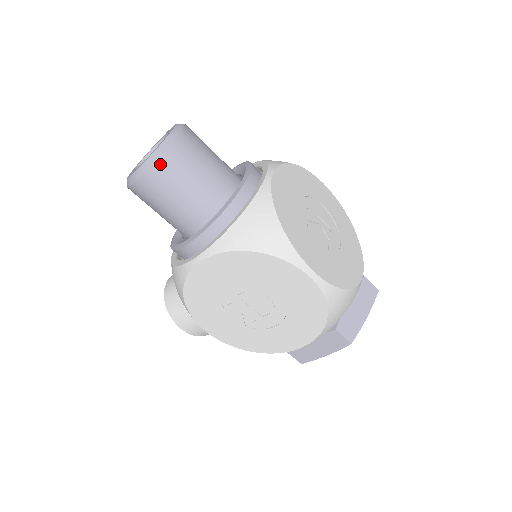
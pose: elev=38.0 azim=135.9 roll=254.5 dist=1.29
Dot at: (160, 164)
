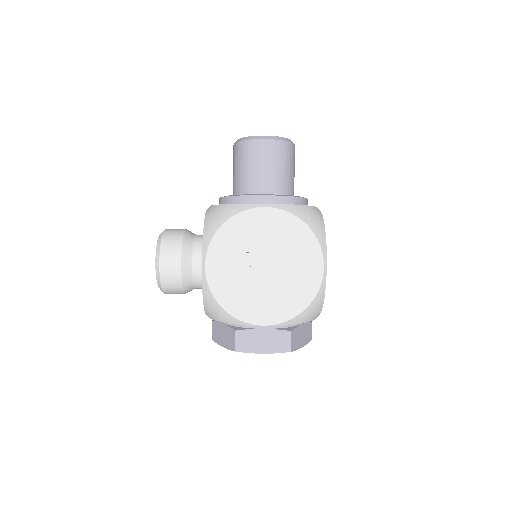
Dot at: (282, 144)
